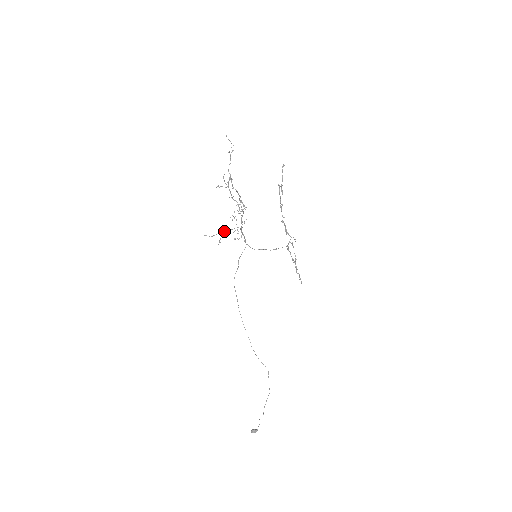
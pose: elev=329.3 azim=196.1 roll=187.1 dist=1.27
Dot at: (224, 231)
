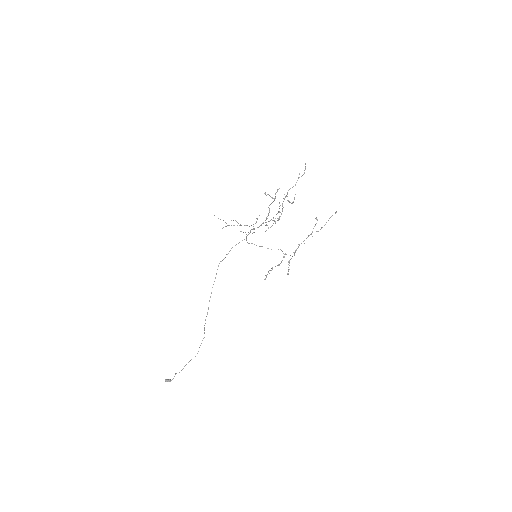
Dot at: (237, 222)
